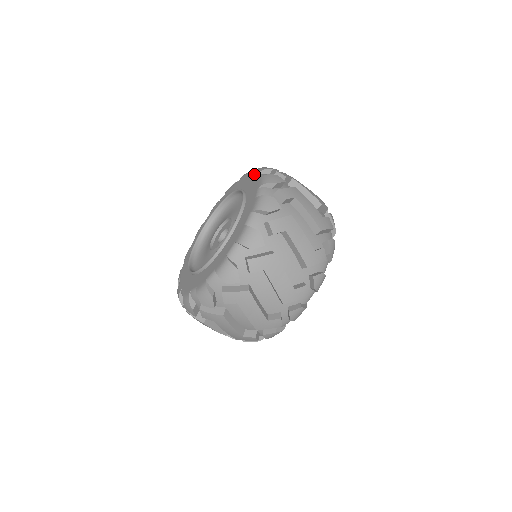
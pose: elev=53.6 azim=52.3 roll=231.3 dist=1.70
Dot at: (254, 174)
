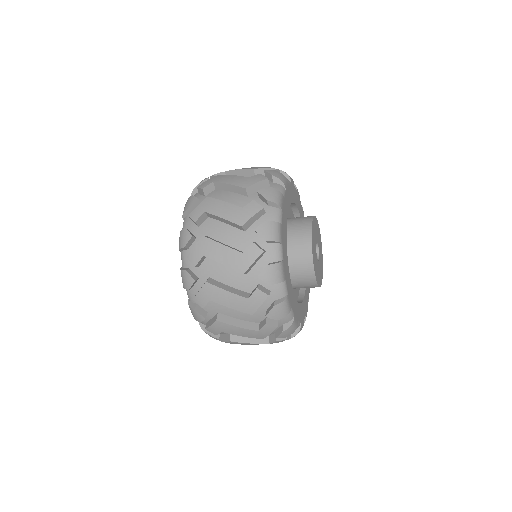
Dot at: occluded
